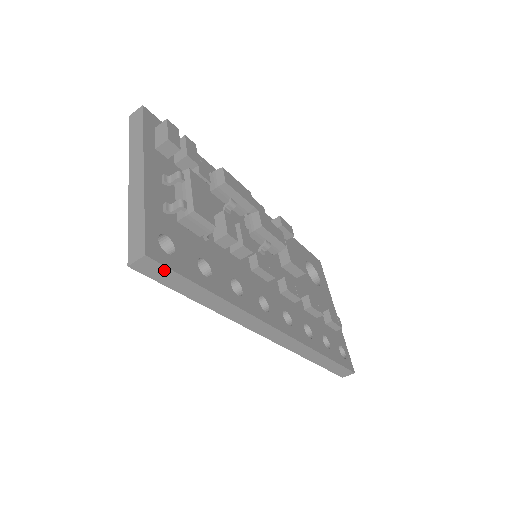
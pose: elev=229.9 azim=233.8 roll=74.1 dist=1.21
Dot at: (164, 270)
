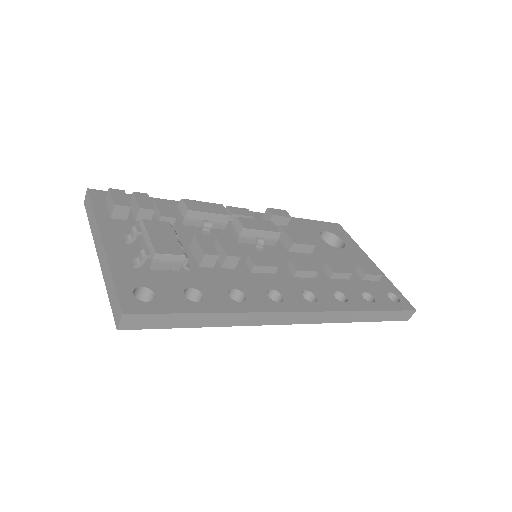
Dot at: (149, 317)
